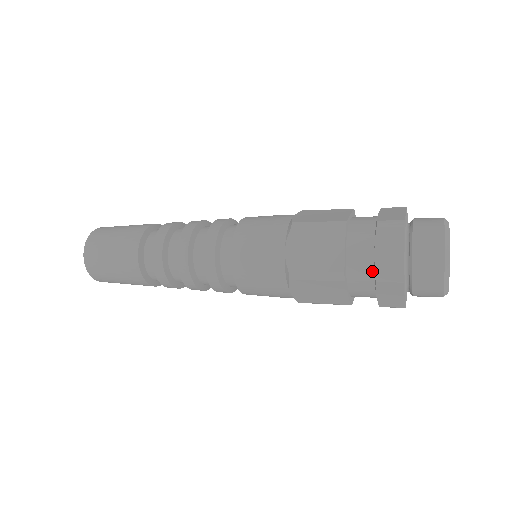
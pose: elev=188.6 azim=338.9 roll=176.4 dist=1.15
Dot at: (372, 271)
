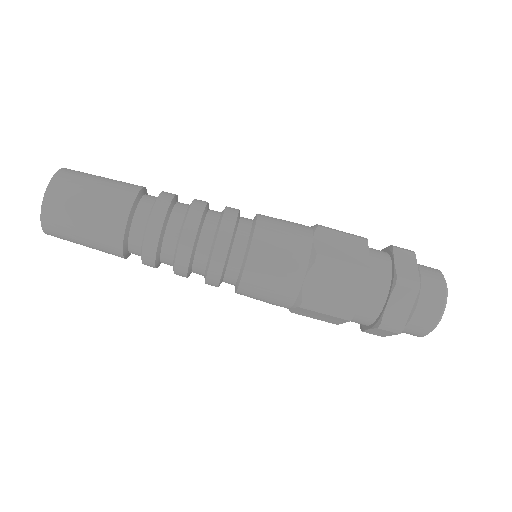
Dot at: (376, 316)
